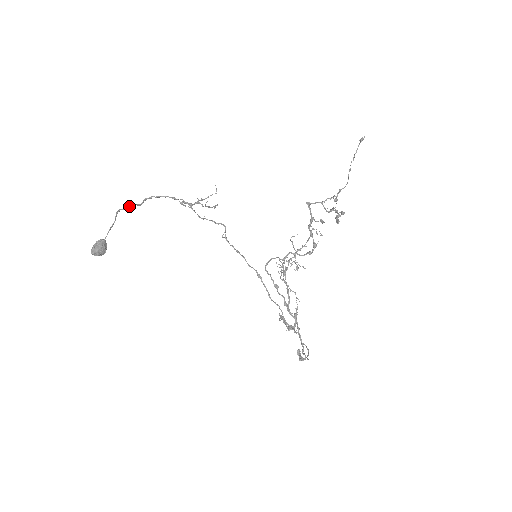
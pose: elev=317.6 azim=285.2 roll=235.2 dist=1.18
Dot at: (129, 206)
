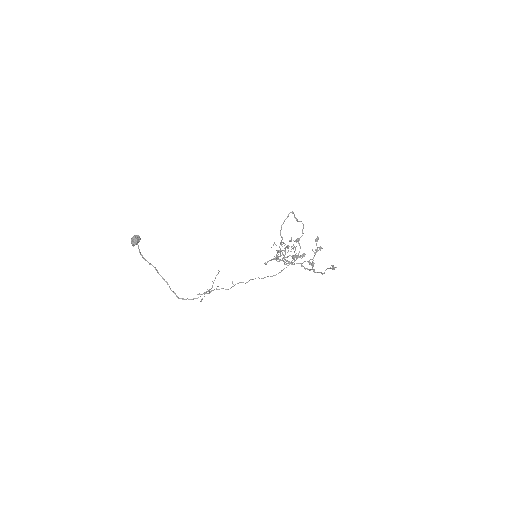
Dot at: occluded
